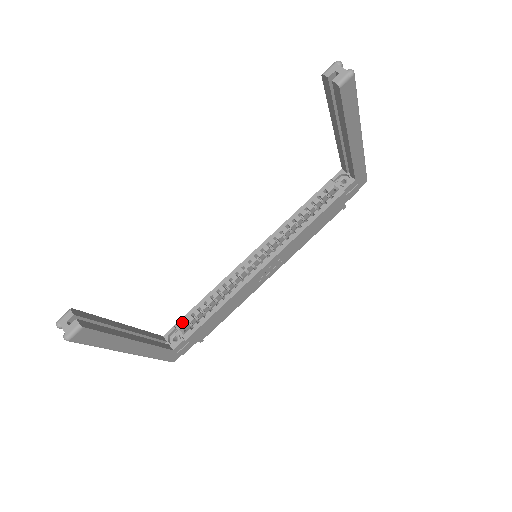
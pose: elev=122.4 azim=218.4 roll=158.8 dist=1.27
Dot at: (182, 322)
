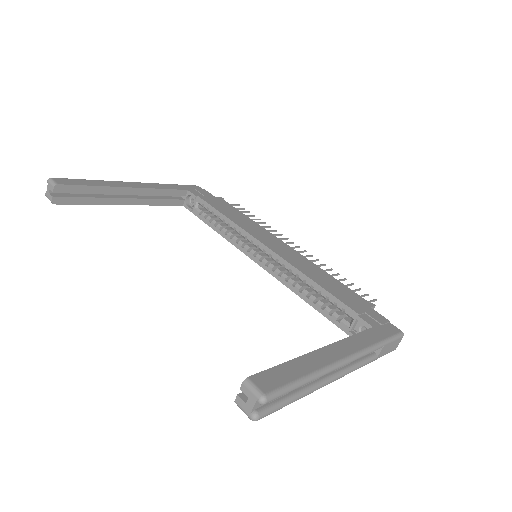
Dot at: (201, 202)
